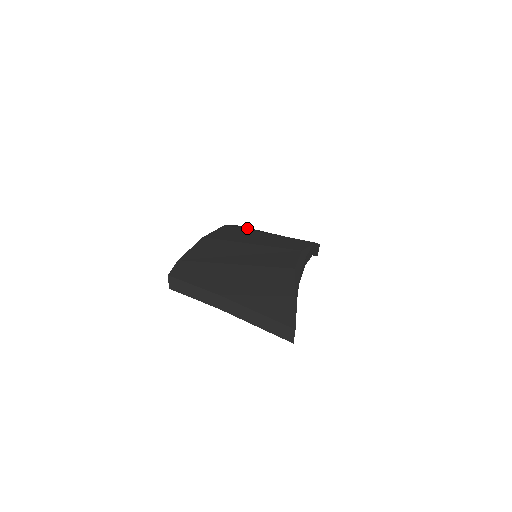
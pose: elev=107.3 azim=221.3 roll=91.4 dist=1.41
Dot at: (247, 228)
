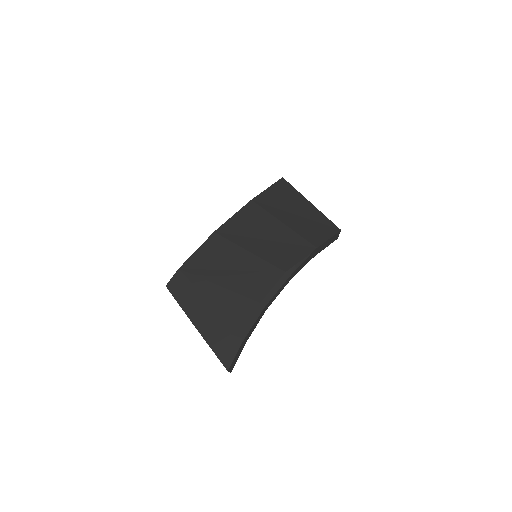
Dot at: (282, 192)
